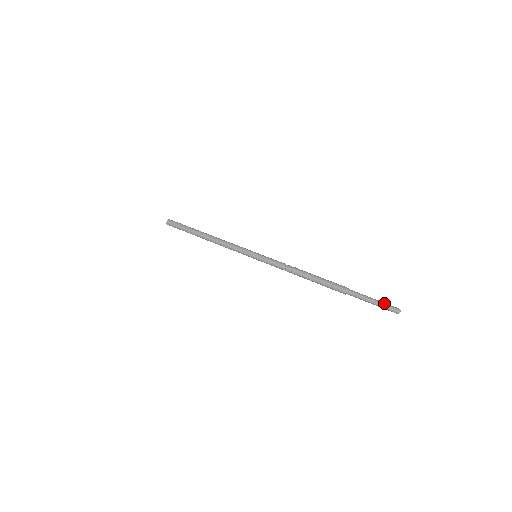
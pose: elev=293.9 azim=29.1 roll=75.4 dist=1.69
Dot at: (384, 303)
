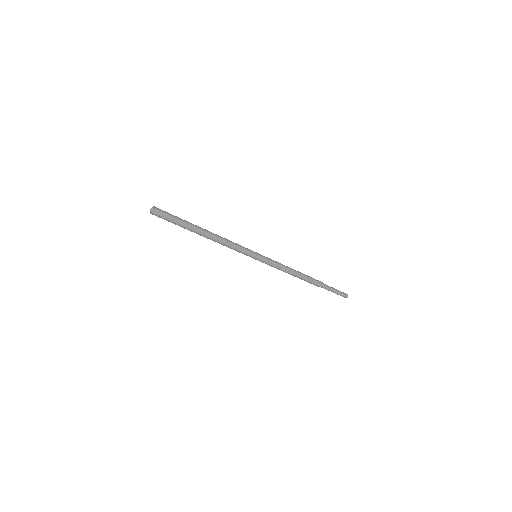
Dot at: occluded
